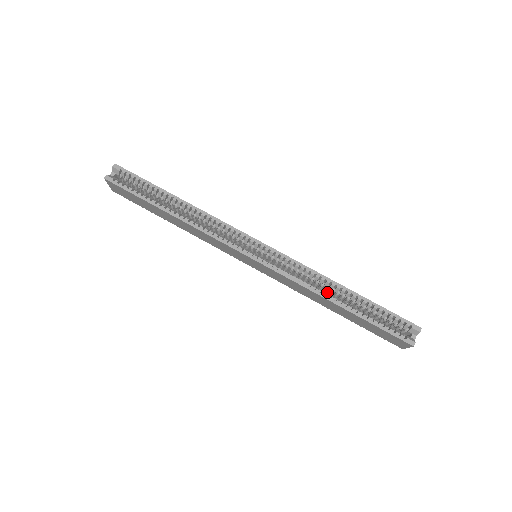
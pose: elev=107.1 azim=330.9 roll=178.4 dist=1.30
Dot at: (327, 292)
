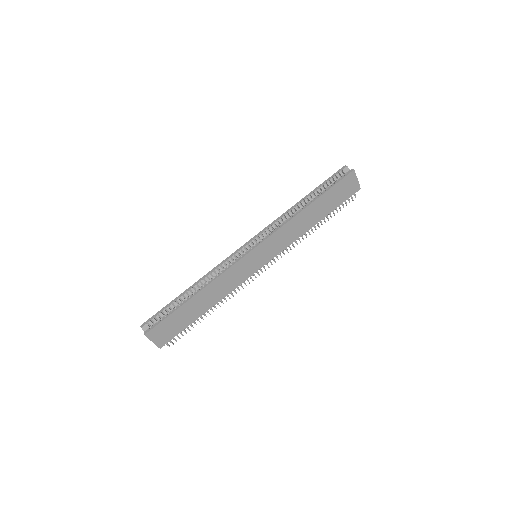
Dot at: occluded
